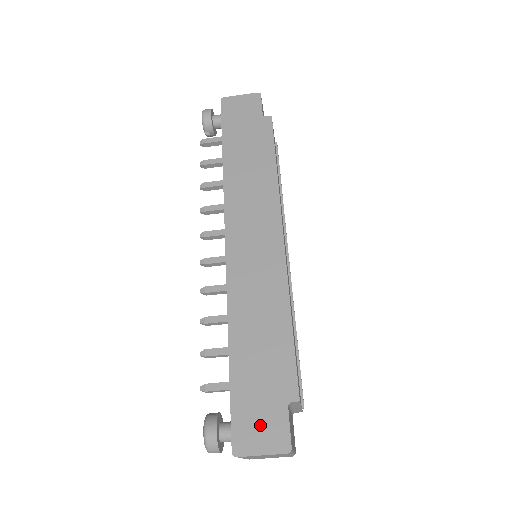
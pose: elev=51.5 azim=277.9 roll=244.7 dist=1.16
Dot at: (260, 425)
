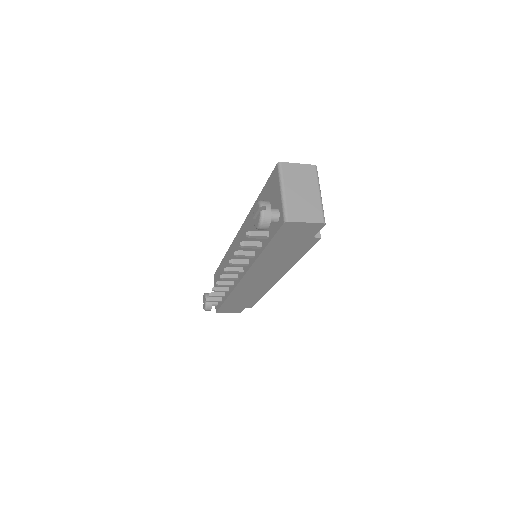
Dot at: (231, 310)
